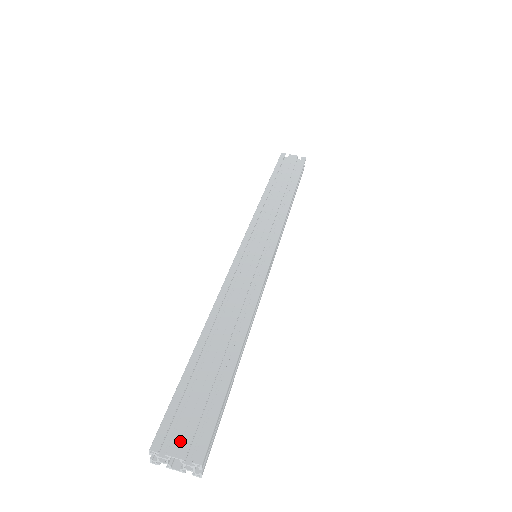
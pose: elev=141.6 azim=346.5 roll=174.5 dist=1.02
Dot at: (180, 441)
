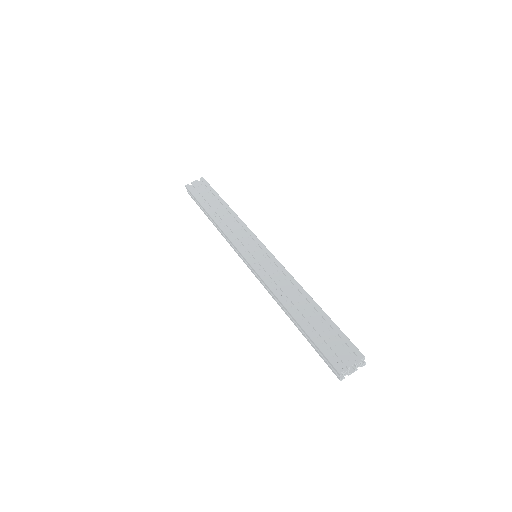
Dot at: (346, 358)
